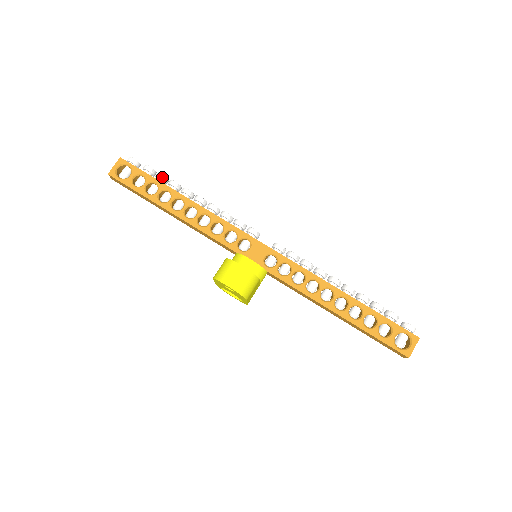
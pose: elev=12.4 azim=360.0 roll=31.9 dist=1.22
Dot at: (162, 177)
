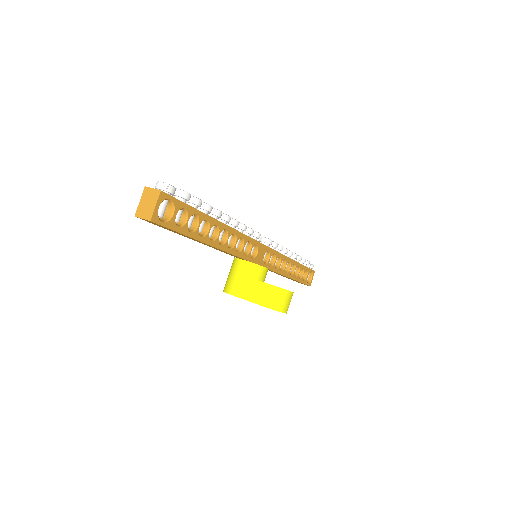
Dot at: (201, 204)
